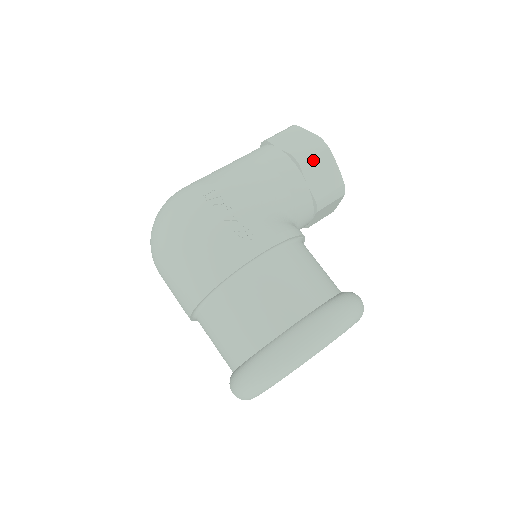
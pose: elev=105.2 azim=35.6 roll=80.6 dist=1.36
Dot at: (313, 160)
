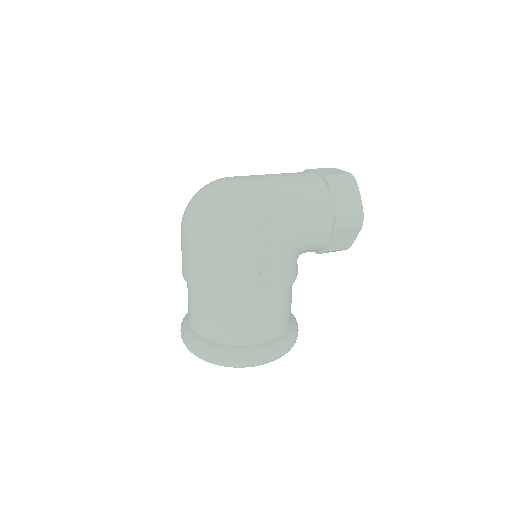
Dot at: (346, 230)
